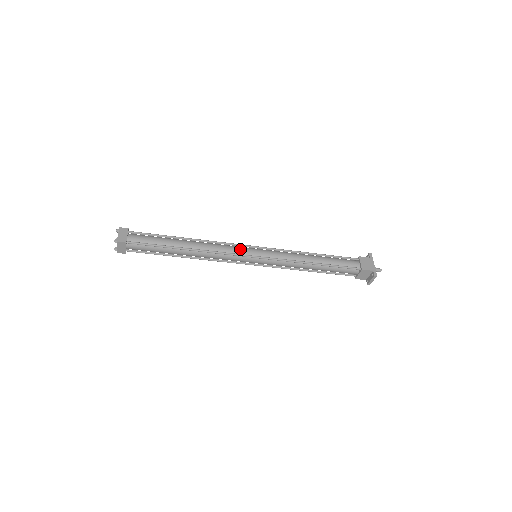
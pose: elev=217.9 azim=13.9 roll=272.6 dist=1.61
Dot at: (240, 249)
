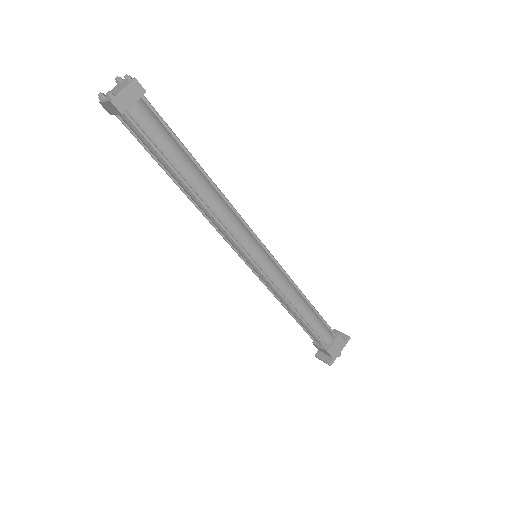
Dot at: (249, 241)
